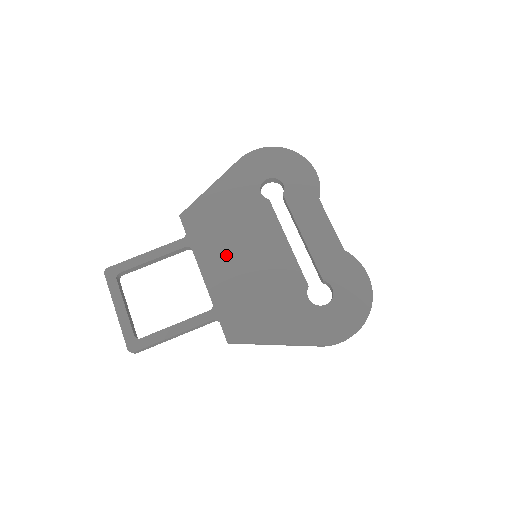
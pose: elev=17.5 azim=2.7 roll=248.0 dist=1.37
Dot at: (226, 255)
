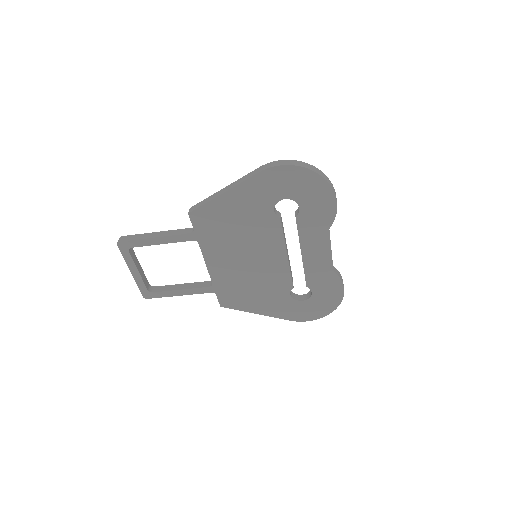
Dot at: (229, 254)
